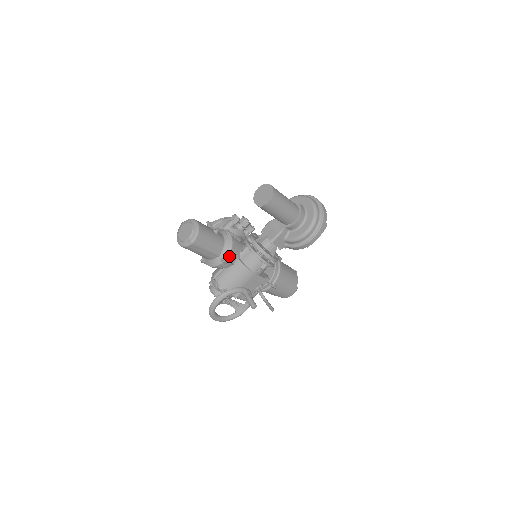
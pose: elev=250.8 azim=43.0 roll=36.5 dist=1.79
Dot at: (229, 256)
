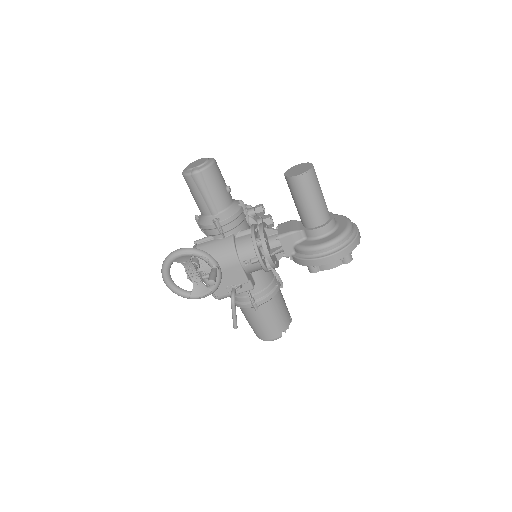
Dot at: (225, 221)
